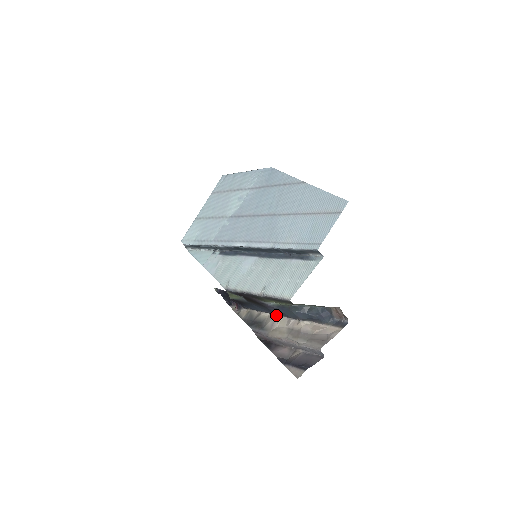
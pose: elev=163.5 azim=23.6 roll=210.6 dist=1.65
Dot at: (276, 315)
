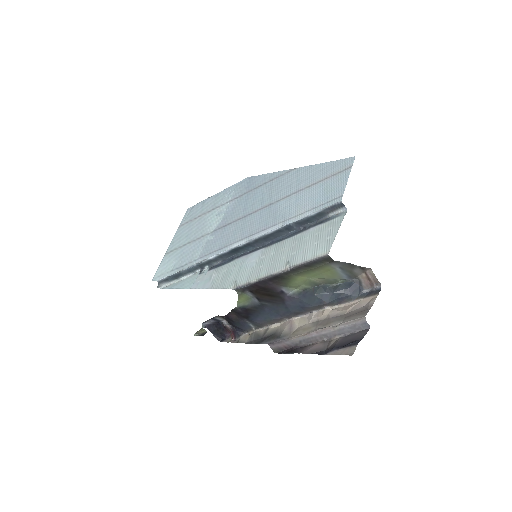
Dot at: (291, 318)
